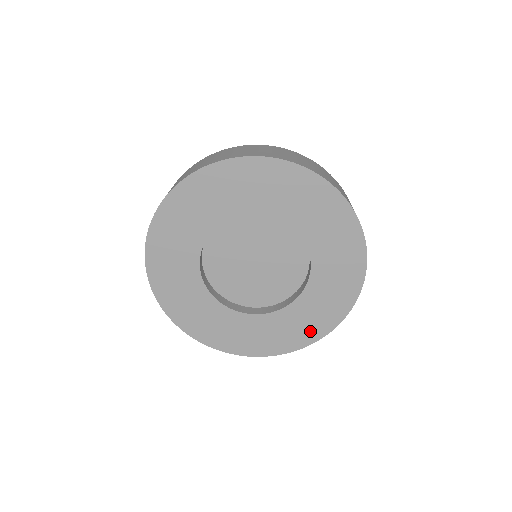
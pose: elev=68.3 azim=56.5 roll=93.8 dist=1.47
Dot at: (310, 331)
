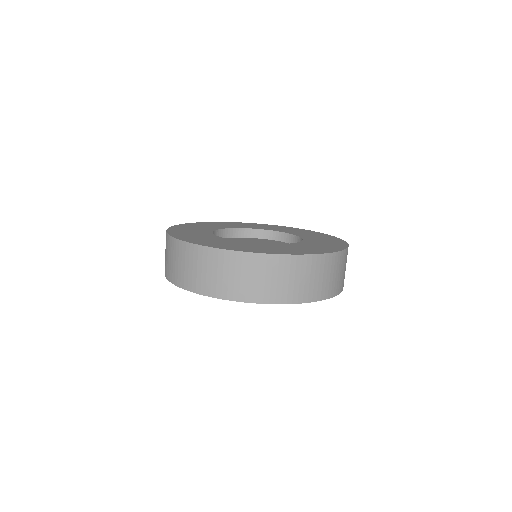
Dot at: occluded
